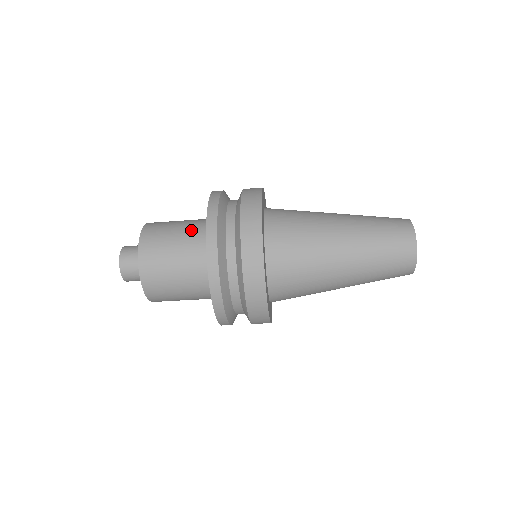
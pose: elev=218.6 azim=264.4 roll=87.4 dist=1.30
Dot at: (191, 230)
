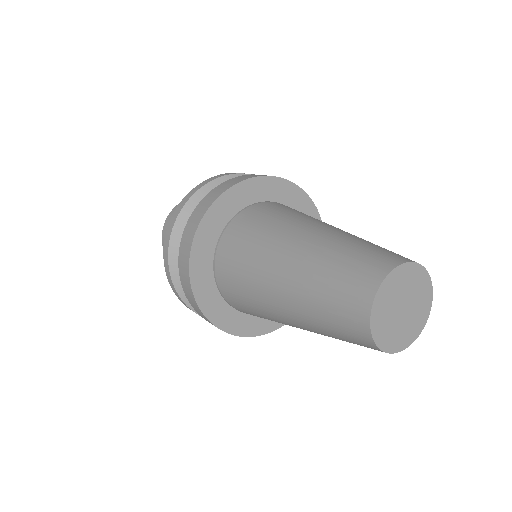
Dot at: occluded
